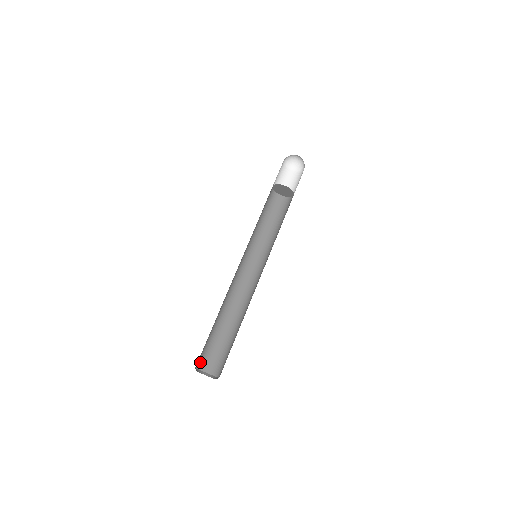
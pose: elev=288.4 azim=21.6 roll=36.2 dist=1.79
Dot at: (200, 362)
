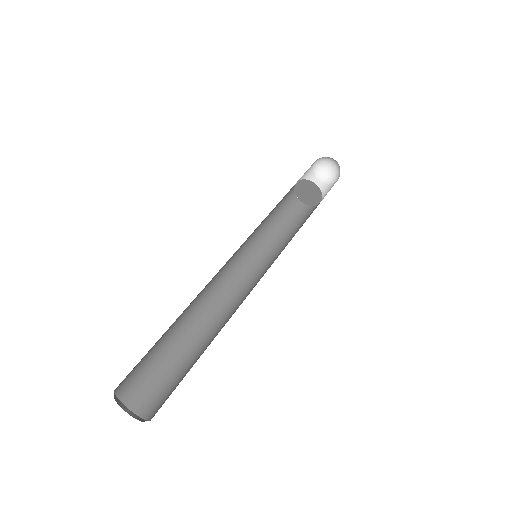
Dot at: (135, 398)
